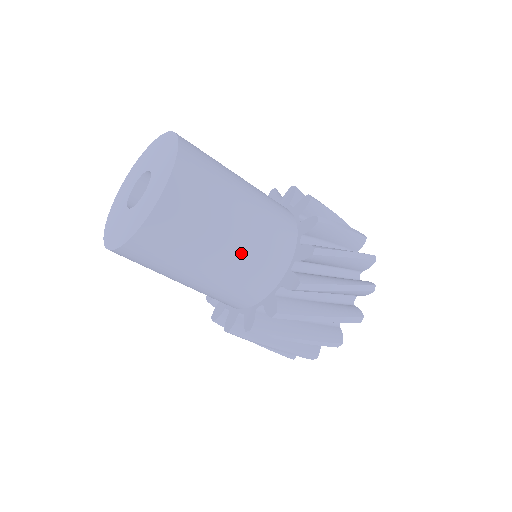
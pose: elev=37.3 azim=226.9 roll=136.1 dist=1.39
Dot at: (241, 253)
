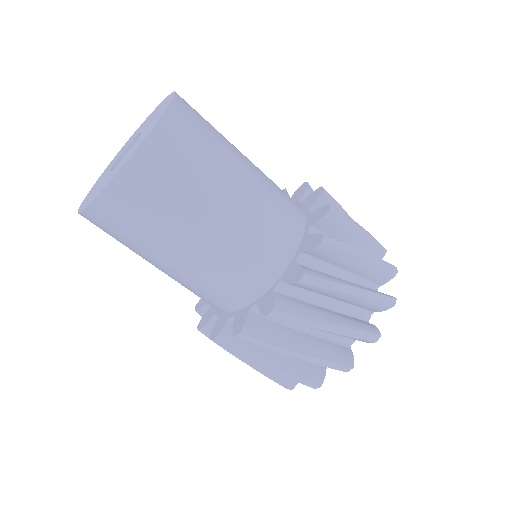
Dot at: (260, 182)
